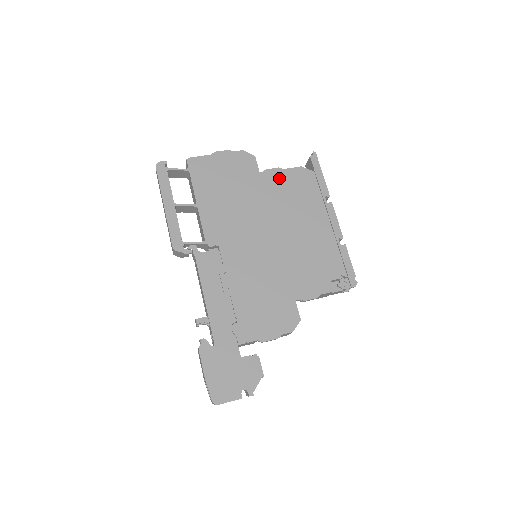
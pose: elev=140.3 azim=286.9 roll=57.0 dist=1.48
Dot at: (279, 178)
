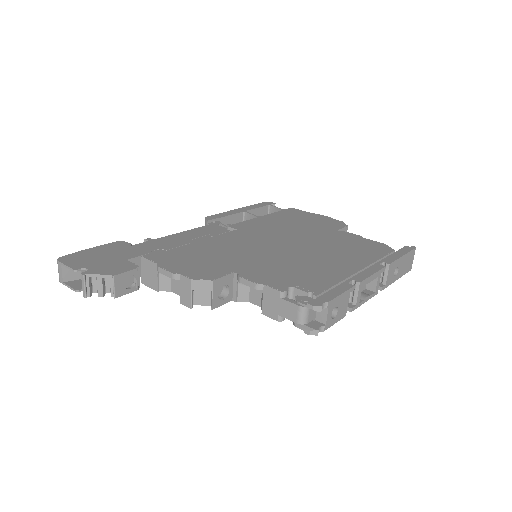
Dot at: (351, 238)
